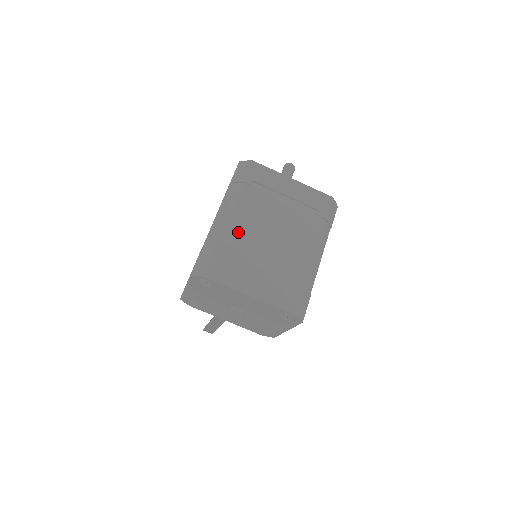
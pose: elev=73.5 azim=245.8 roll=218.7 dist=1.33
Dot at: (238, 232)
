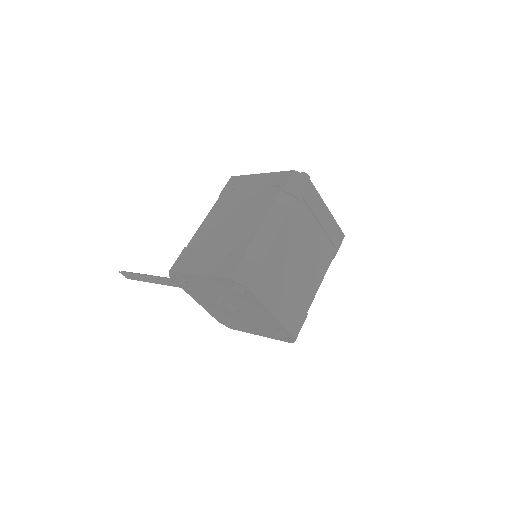
Dot at: (281, 248)
